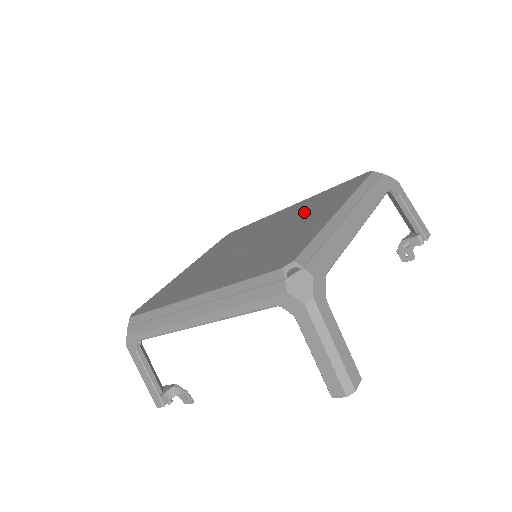
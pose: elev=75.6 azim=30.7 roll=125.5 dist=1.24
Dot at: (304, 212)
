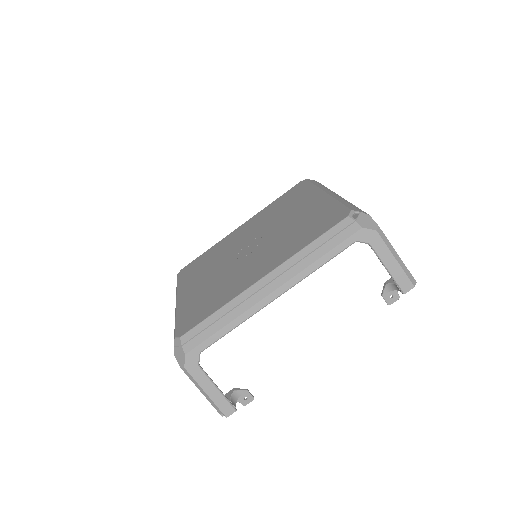
Dot at: (278, 214)
